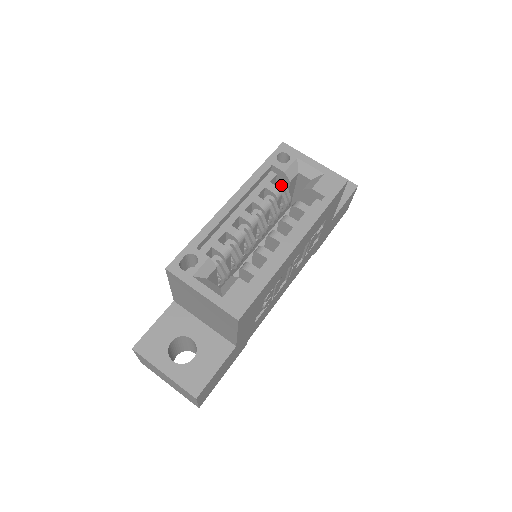
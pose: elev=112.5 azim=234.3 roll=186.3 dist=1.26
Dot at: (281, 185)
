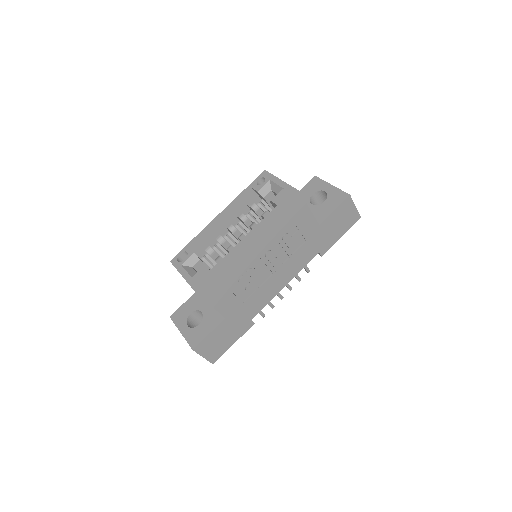
Dot at: (260, 201)
